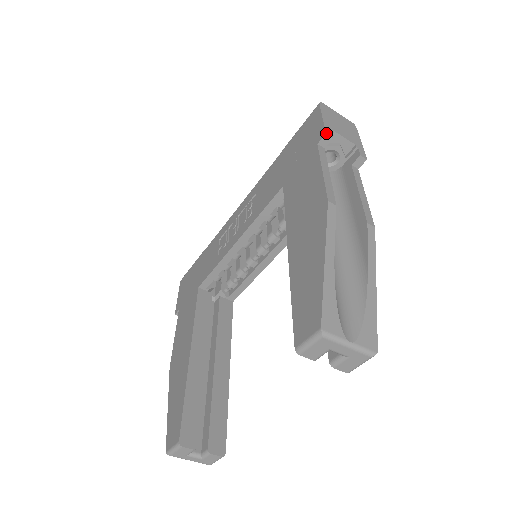
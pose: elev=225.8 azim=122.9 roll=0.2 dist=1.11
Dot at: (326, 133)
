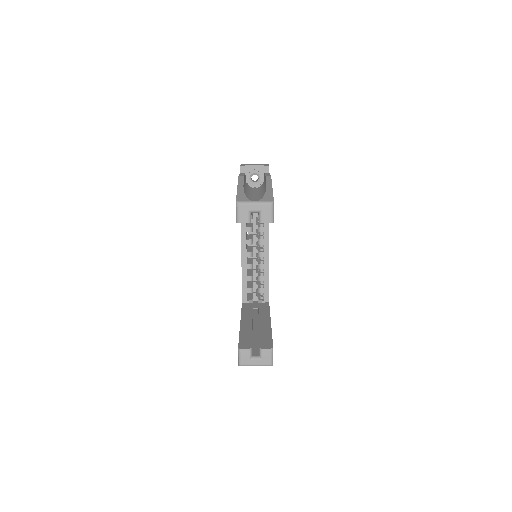
Dot at: (240, 166)
